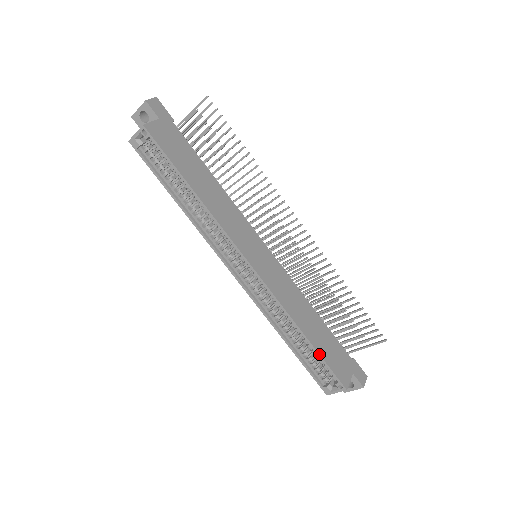
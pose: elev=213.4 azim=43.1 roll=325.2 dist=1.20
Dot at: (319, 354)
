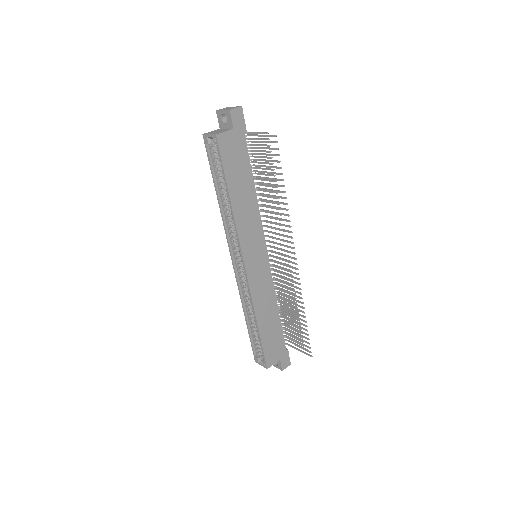
Dot at: (261, 341)
